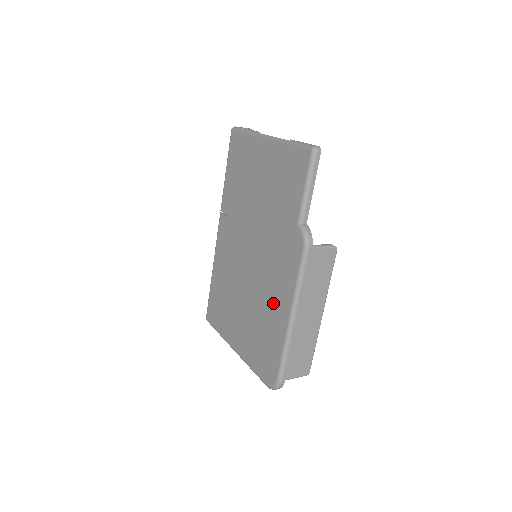
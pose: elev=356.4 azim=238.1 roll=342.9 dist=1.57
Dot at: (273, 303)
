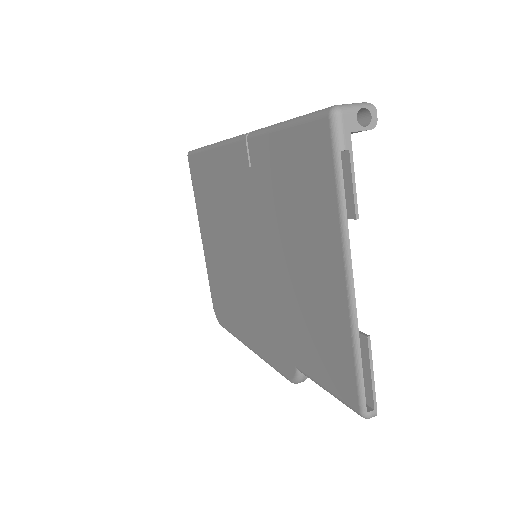
Dot at: (243, 316)
